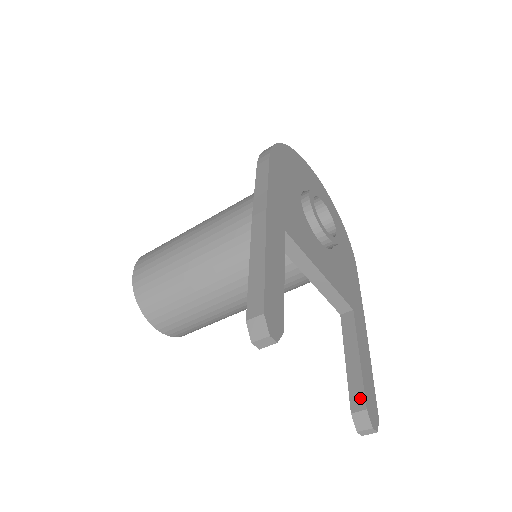
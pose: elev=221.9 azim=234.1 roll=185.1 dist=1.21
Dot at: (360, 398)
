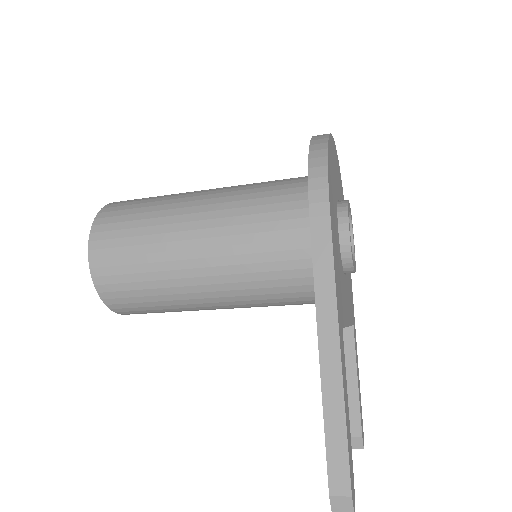
Dot at: (357, 425)
